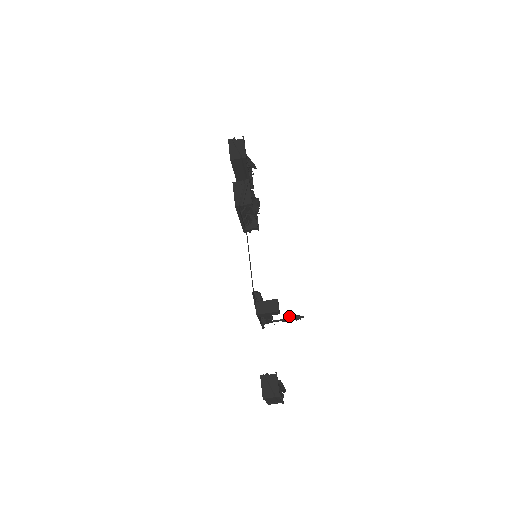
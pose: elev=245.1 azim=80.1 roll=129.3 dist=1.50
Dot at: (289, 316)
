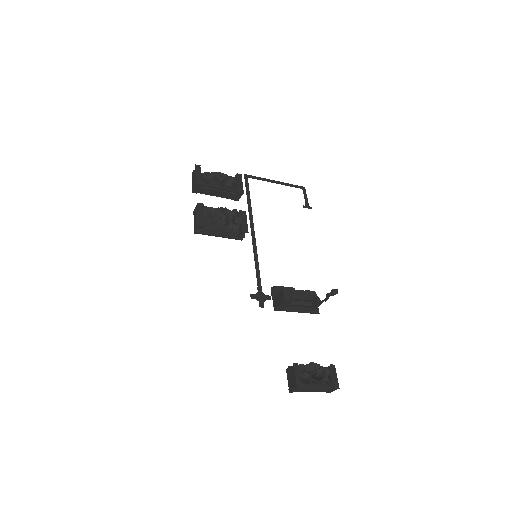
Dot at: (327, 294)
